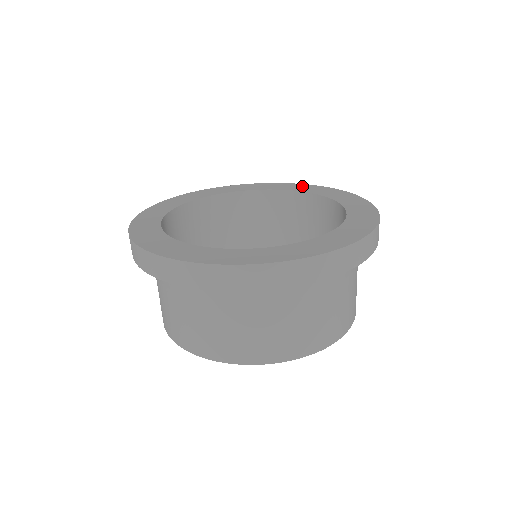
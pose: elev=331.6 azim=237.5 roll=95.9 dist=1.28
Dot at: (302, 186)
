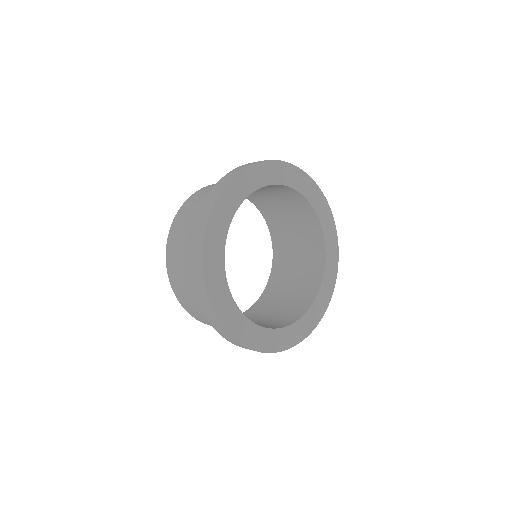
Dot at: (280, 169)
